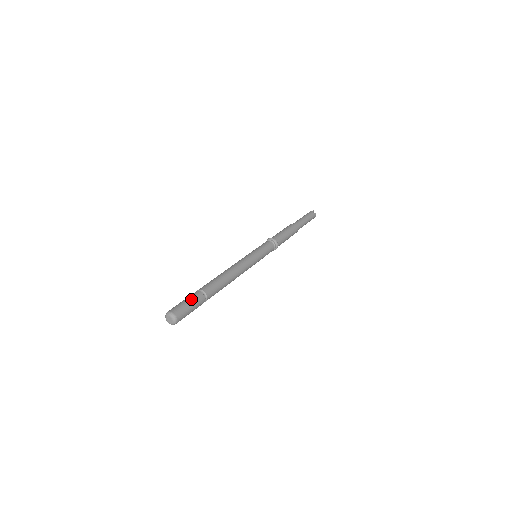
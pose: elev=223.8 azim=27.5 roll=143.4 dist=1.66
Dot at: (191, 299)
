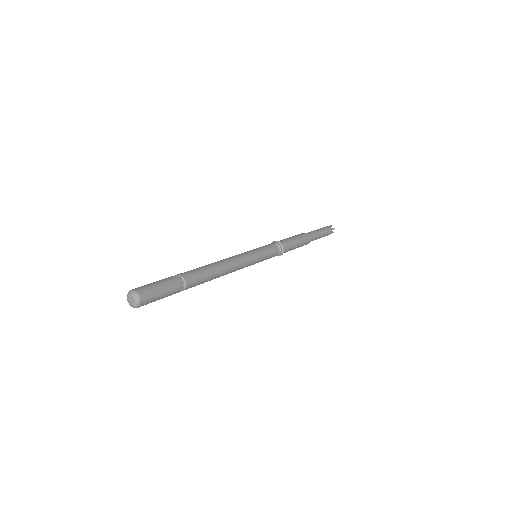
Dot at: (158, 281)
